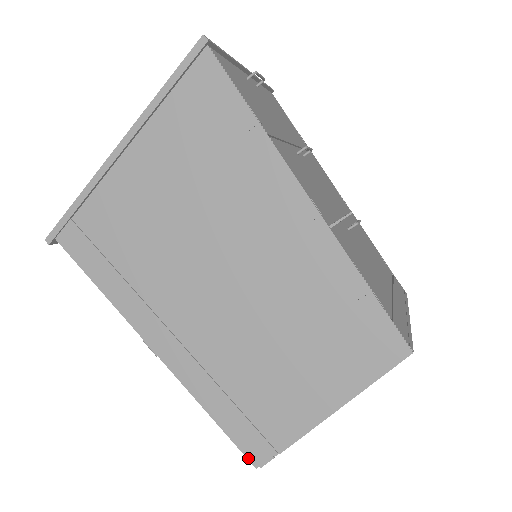
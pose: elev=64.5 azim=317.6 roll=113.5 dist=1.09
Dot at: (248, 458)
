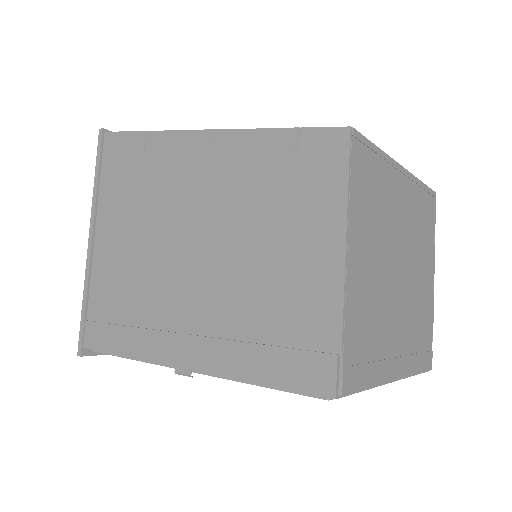
Dot at: (319, 394)
